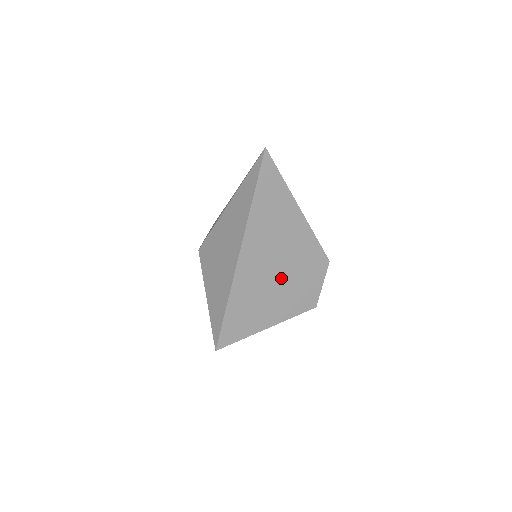
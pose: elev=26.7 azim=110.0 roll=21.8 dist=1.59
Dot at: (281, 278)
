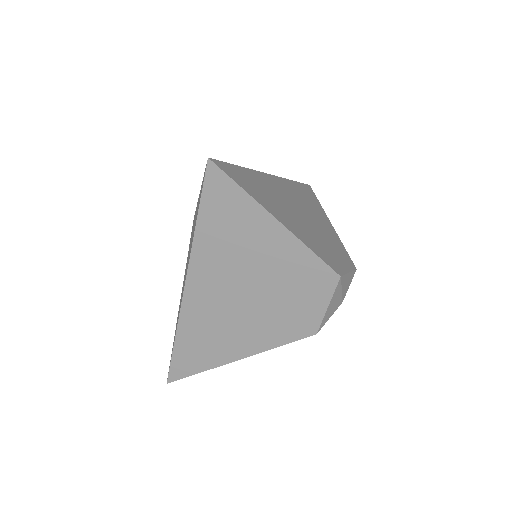
Dot at: (305, 221)
